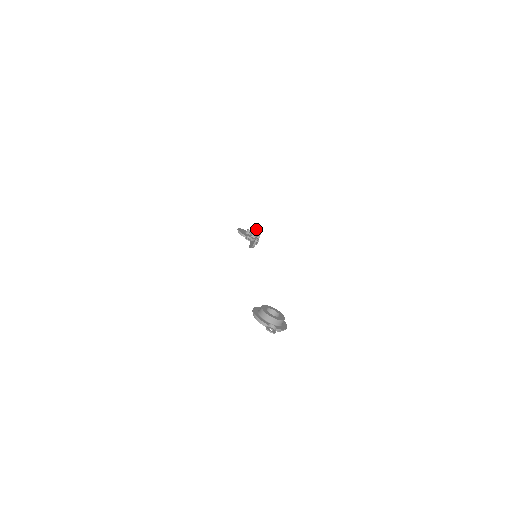
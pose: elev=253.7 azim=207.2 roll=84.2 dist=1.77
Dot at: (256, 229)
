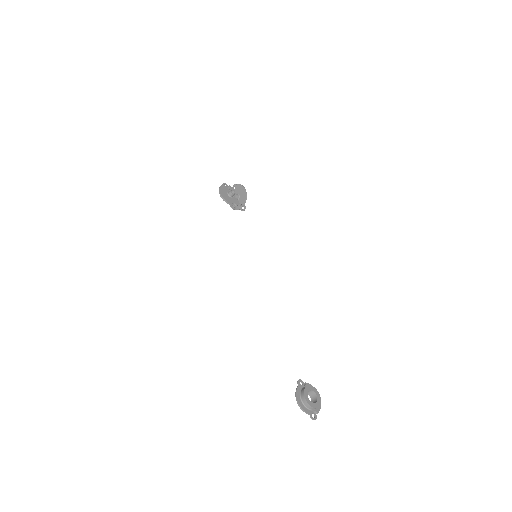
Dot at: (237, 184)
